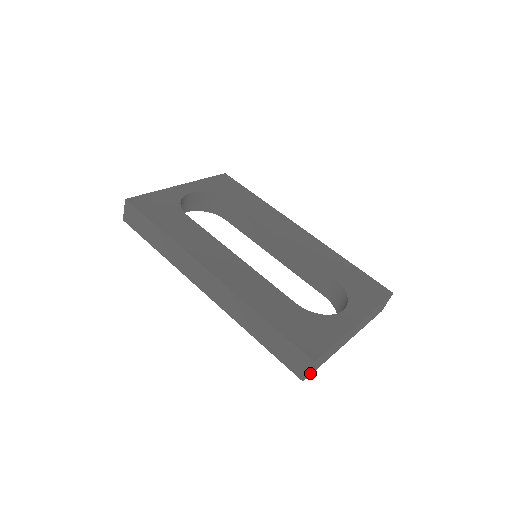
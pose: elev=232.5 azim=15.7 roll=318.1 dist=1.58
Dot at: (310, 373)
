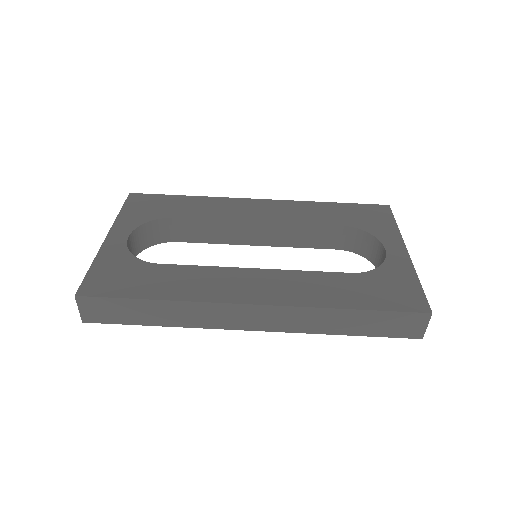
Dot at: occluded
